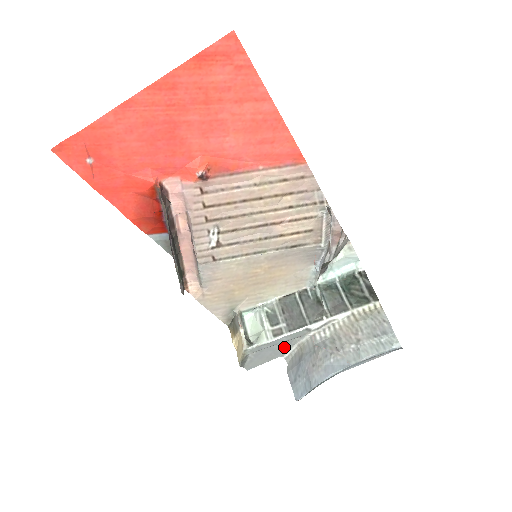
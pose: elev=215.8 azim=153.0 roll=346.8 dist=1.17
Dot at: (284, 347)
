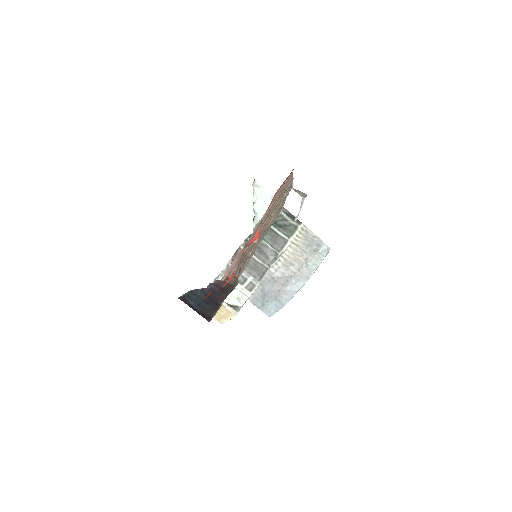
Dot at: occluded
